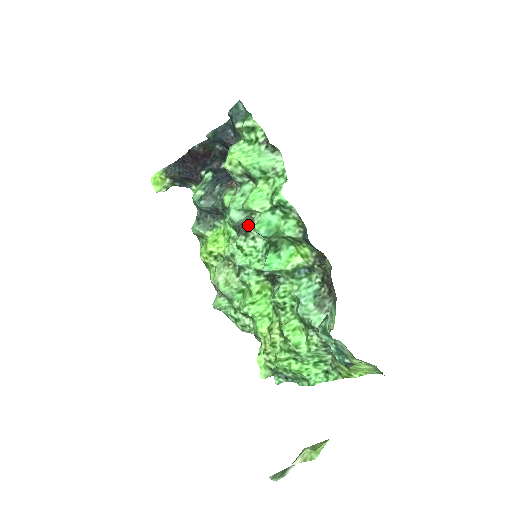
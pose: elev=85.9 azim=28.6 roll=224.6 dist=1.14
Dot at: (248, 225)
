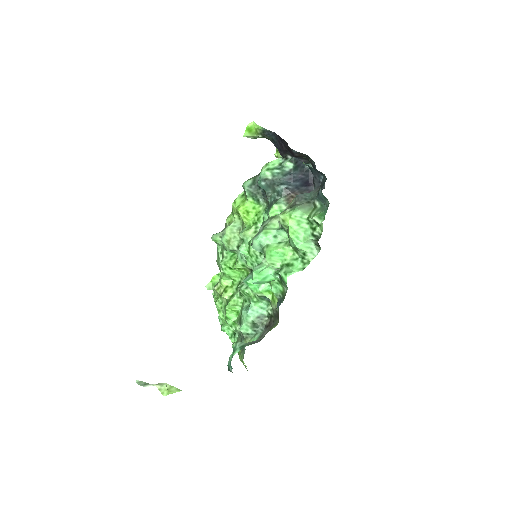
Dot at: occluded
